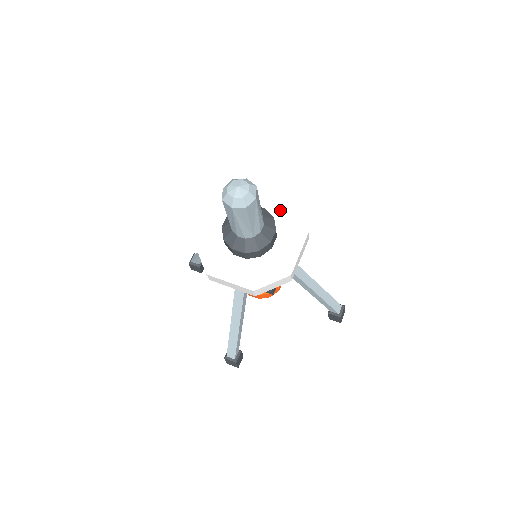
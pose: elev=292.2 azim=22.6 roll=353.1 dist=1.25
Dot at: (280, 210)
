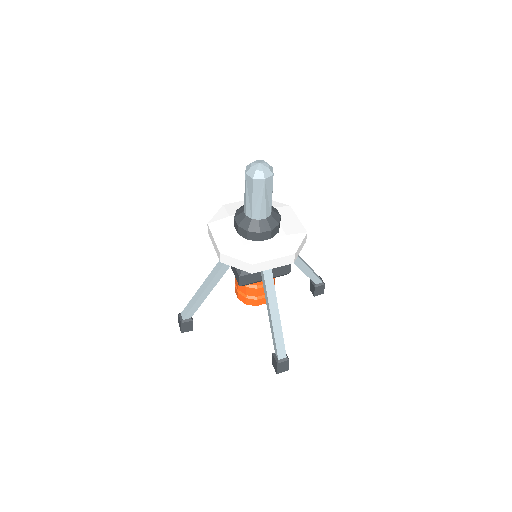
Dot at: (292, 229)
